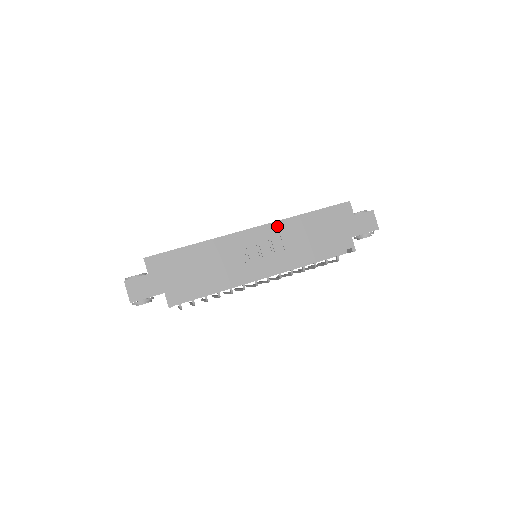
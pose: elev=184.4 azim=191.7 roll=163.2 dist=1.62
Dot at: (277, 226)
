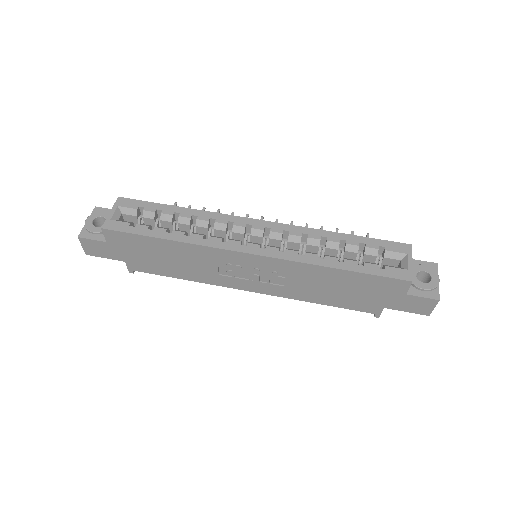
Dot at: (287, 264)
